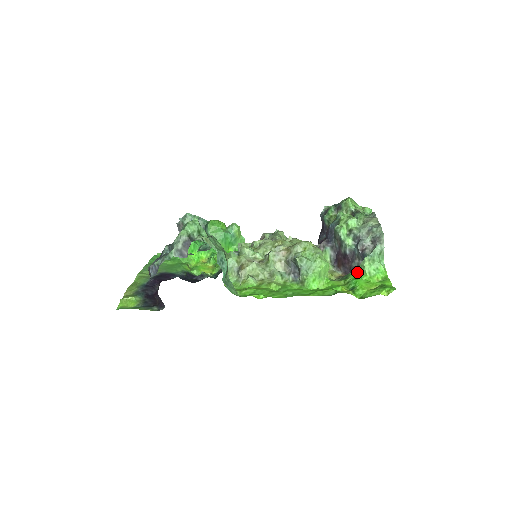
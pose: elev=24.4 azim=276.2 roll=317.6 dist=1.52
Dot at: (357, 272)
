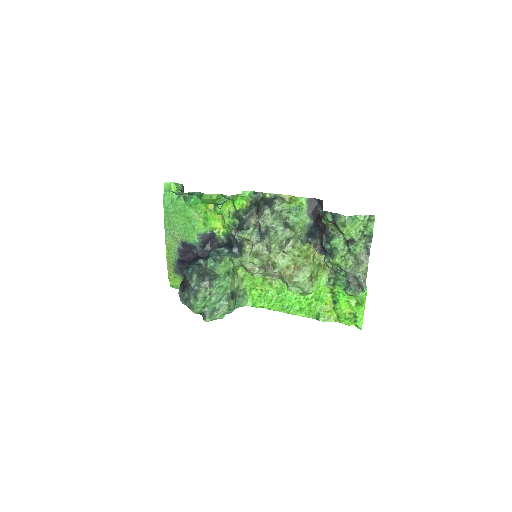
Dot at: (343, 283)
